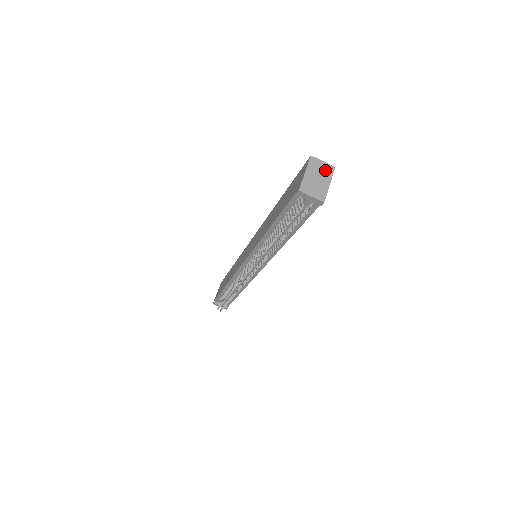
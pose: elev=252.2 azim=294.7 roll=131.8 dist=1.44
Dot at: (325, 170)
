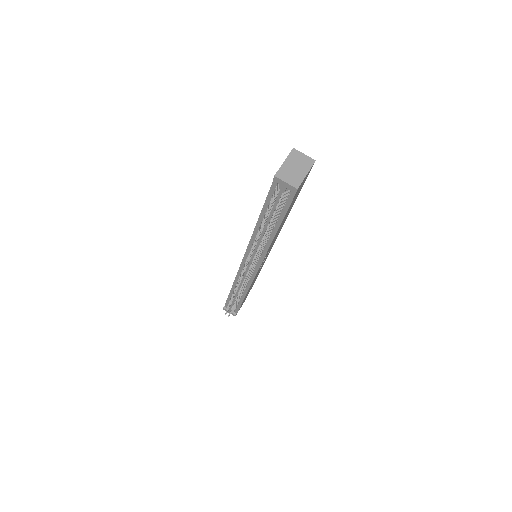
Dot at: (305, 162)
